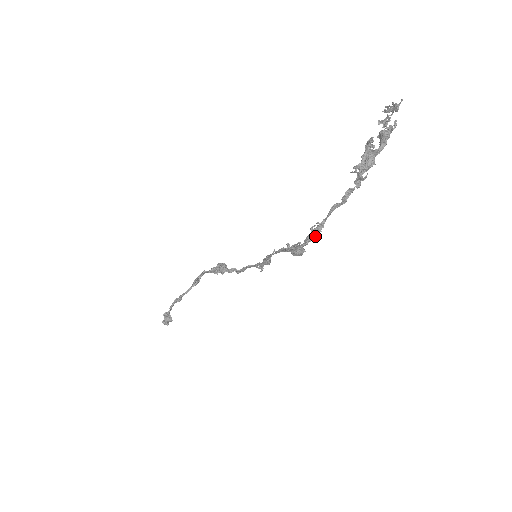
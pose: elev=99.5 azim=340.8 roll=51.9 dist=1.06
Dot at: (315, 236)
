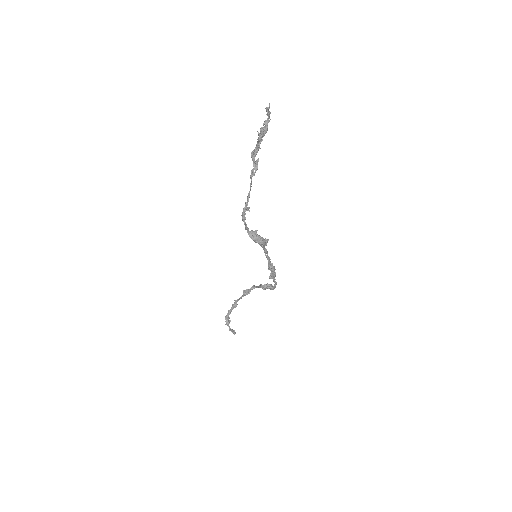
Dot at: (245, 213)
